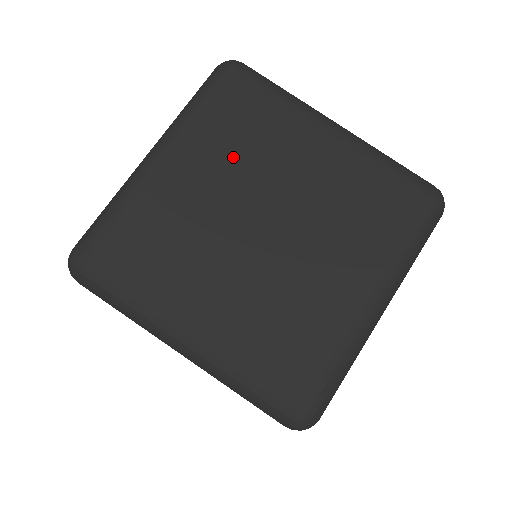
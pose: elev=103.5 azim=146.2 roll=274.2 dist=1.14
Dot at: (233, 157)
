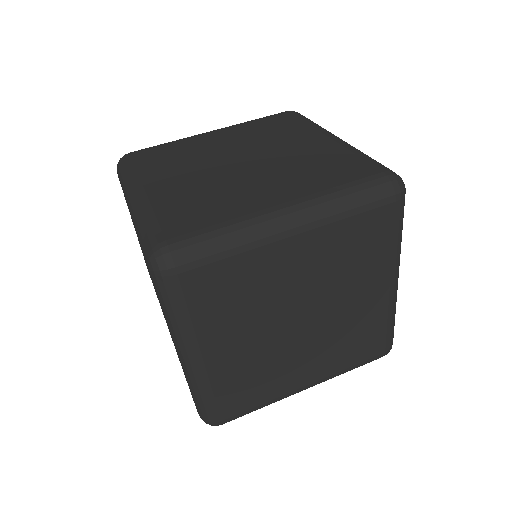
Dot at: (181, 164)
